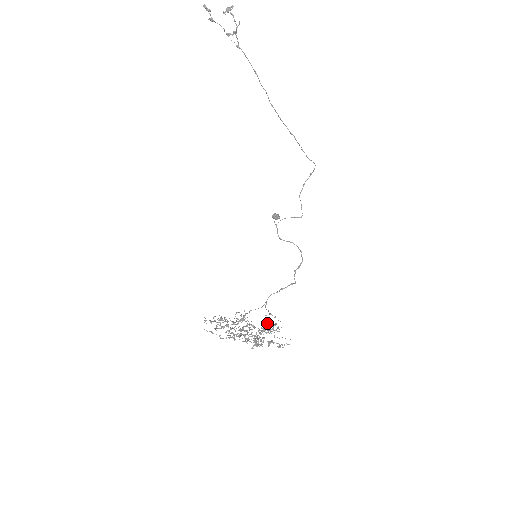
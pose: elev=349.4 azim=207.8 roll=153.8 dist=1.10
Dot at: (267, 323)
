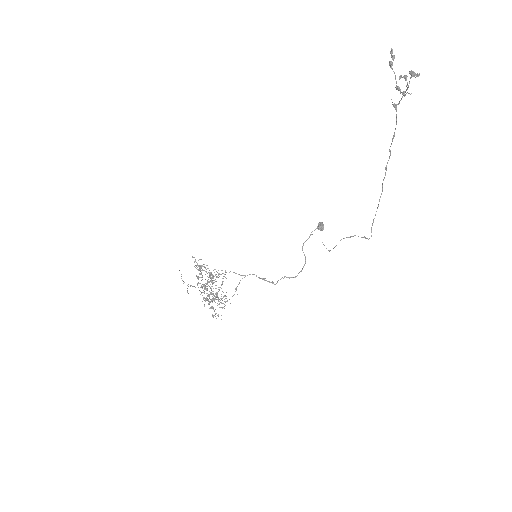
Dot at: (223, 296)
